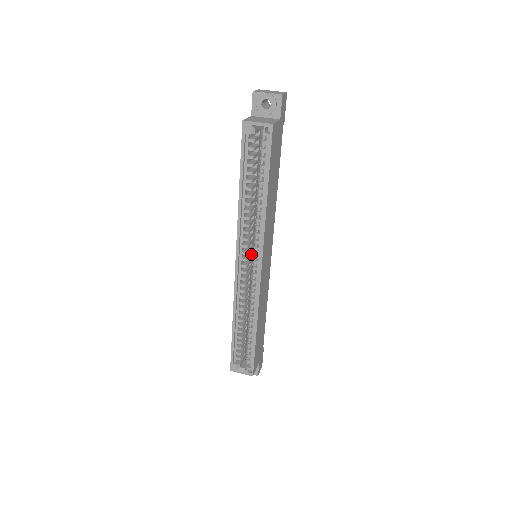
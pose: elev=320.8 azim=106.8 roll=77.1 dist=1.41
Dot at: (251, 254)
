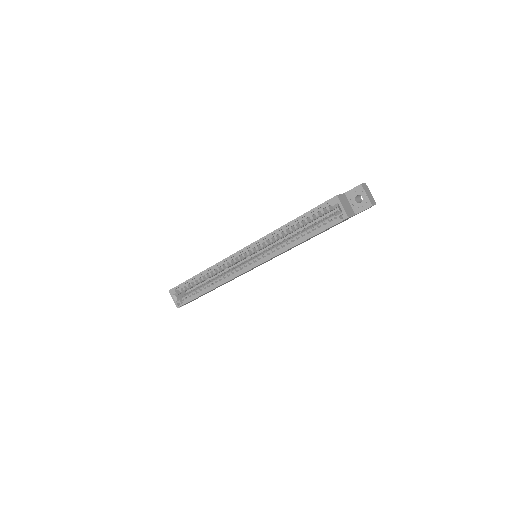
Dot at: (255, 253)
